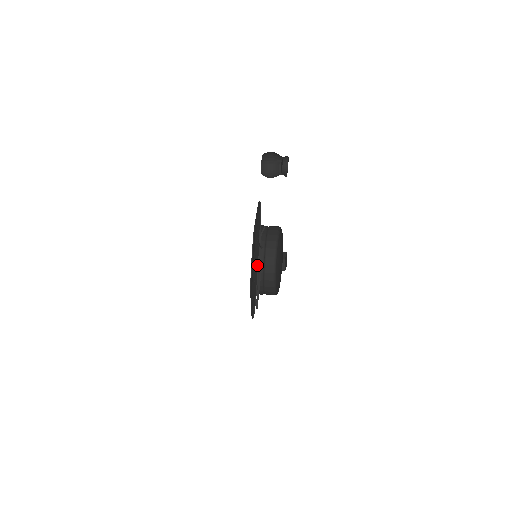
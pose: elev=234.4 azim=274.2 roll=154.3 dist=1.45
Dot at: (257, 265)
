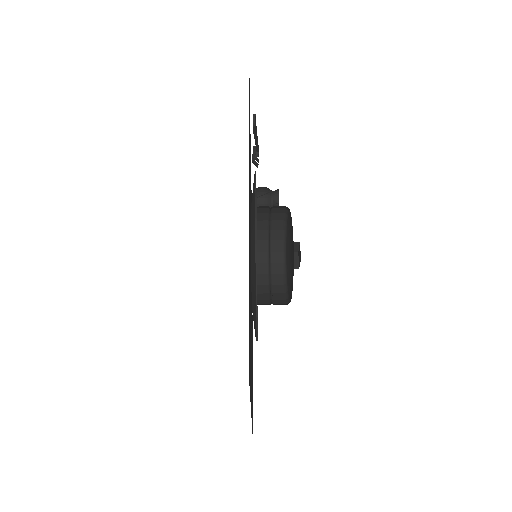
Dot at: occluded
